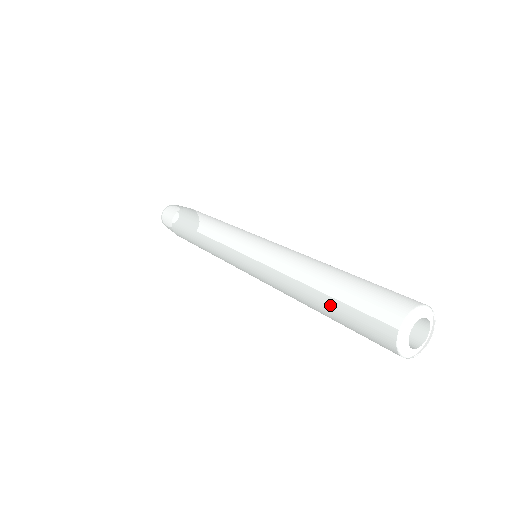
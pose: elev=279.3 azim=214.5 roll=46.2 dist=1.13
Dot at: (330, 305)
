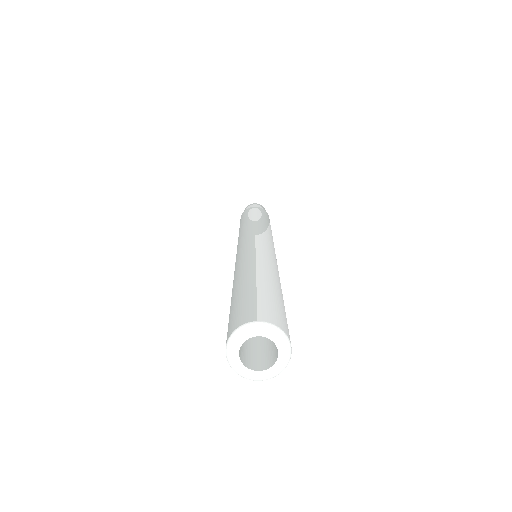
Dot at: (239, 289)
